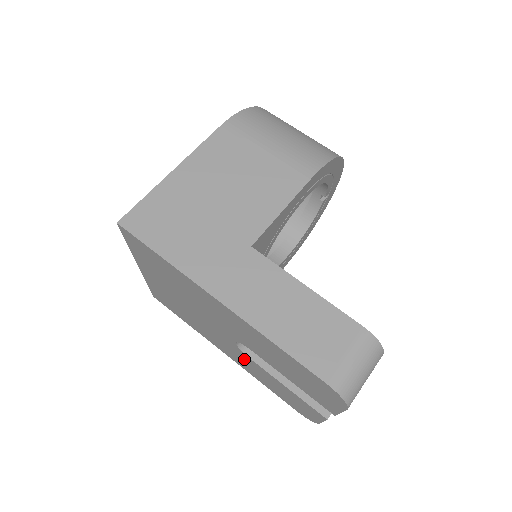
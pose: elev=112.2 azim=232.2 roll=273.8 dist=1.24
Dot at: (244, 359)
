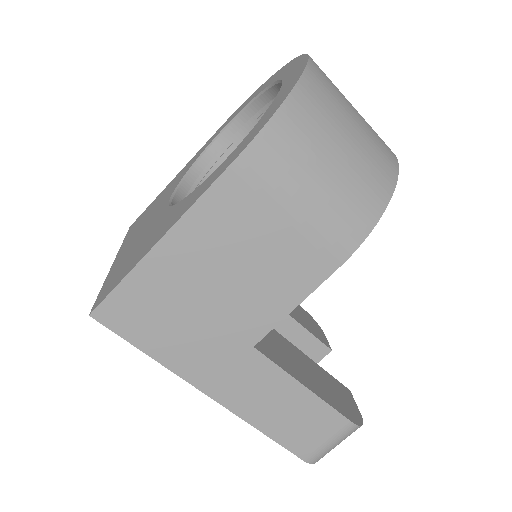
Dot at: occluded
